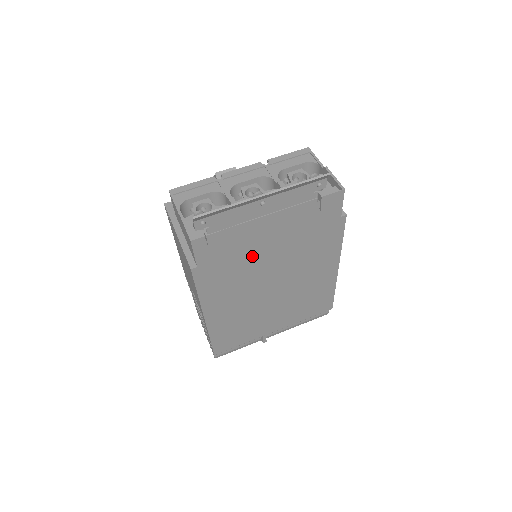
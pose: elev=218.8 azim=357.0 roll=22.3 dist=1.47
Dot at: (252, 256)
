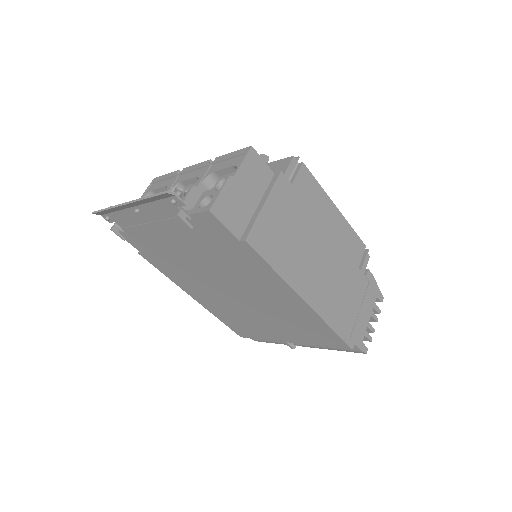
Dot at: (180, 257)
